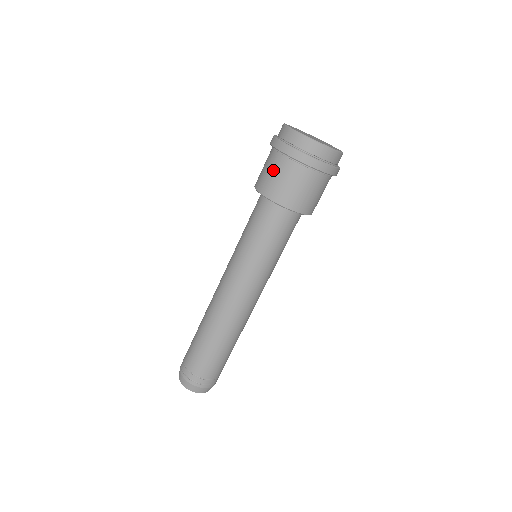
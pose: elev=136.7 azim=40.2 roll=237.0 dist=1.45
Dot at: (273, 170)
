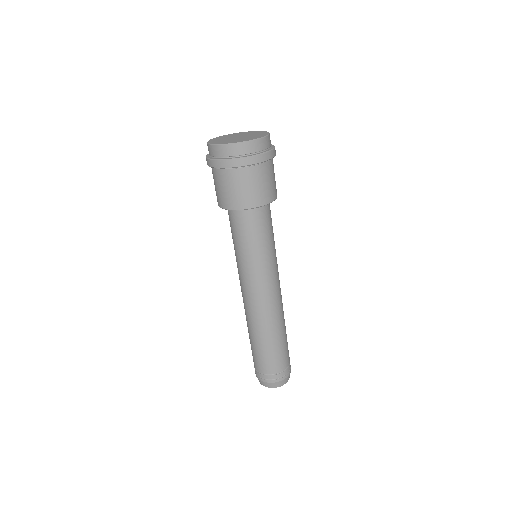
Dot at: (220, 185)
